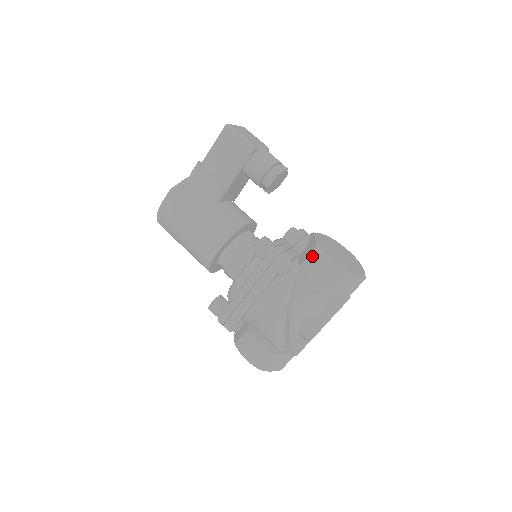
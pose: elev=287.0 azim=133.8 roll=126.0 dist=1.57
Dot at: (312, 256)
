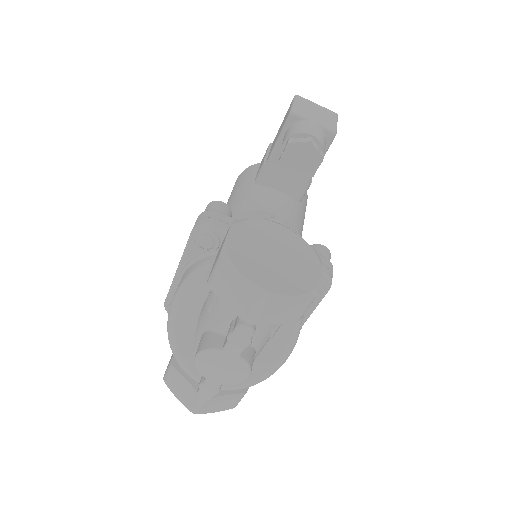
Dot at: occluded
